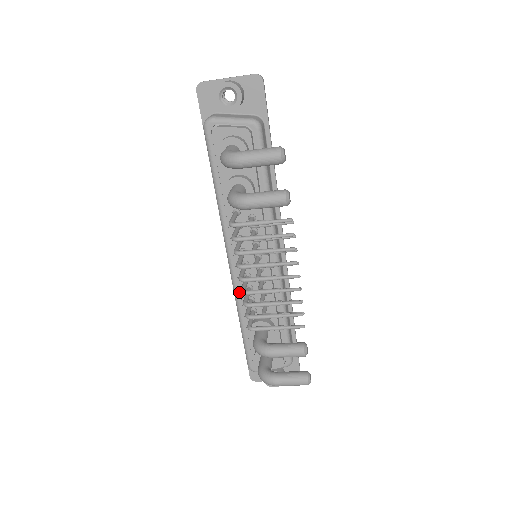
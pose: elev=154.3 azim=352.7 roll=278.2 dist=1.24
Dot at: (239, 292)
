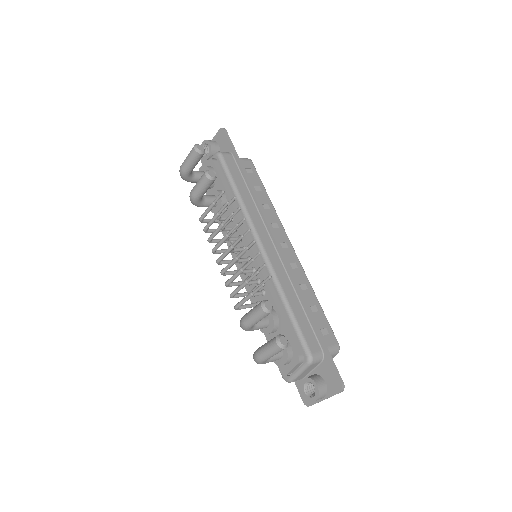
Dot at: occluded
